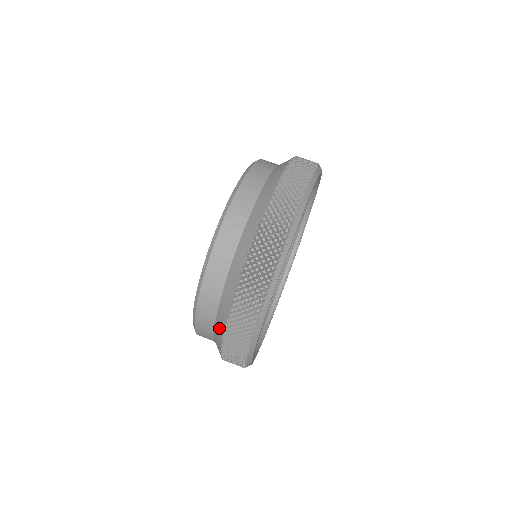
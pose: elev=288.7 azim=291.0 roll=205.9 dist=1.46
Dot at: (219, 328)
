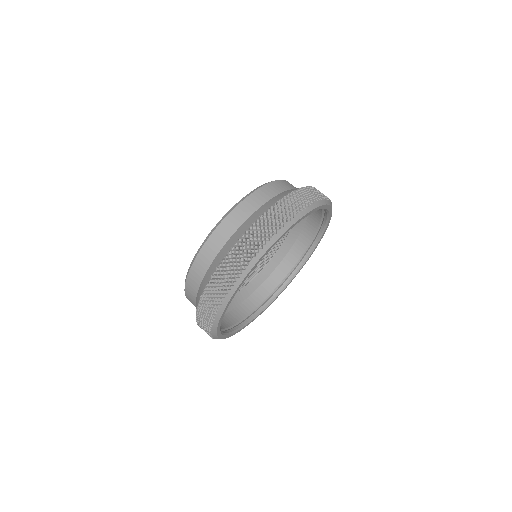
Dot at: occluded
